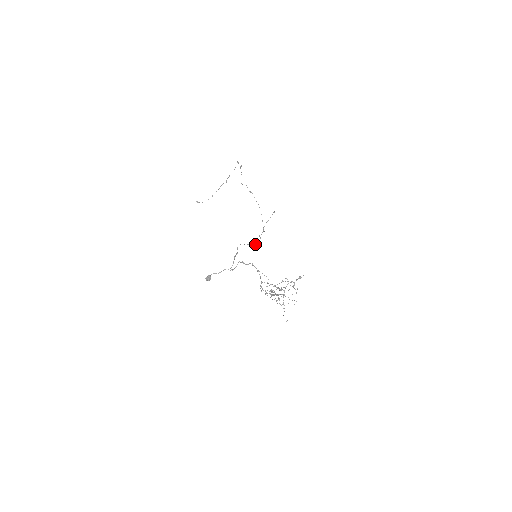
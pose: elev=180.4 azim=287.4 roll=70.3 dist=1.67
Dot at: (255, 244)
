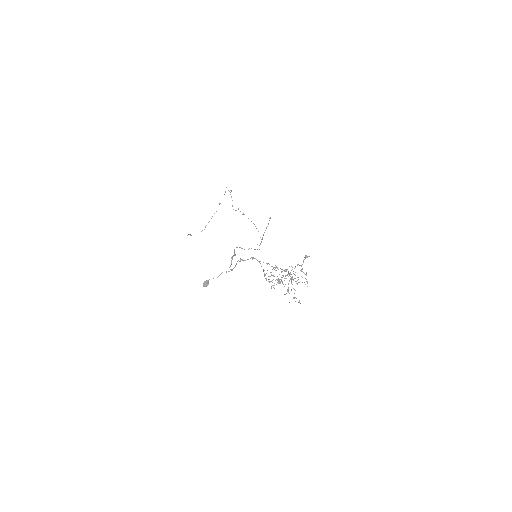
Dot at: (254, 249)
